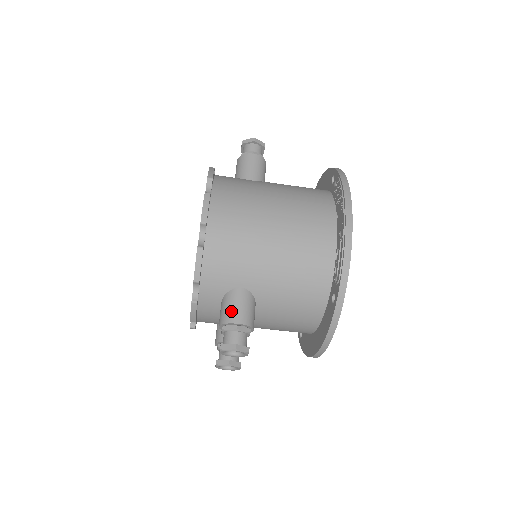
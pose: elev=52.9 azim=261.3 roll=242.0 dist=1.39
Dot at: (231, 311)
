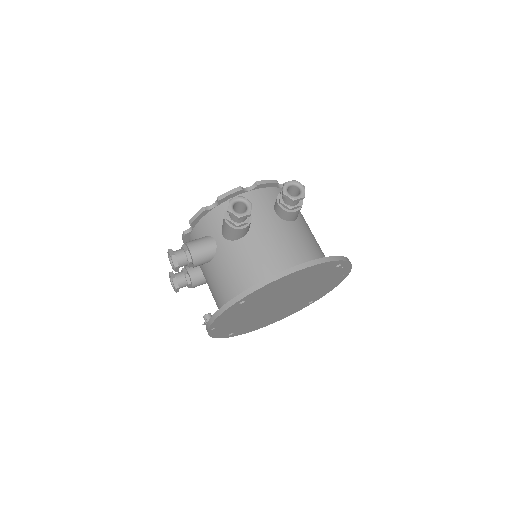
Dot at: occluded
